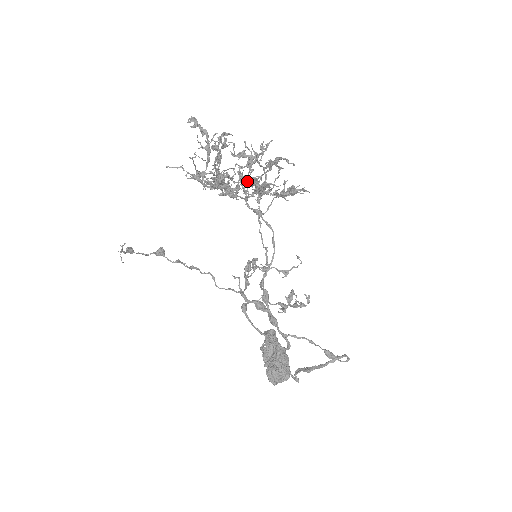
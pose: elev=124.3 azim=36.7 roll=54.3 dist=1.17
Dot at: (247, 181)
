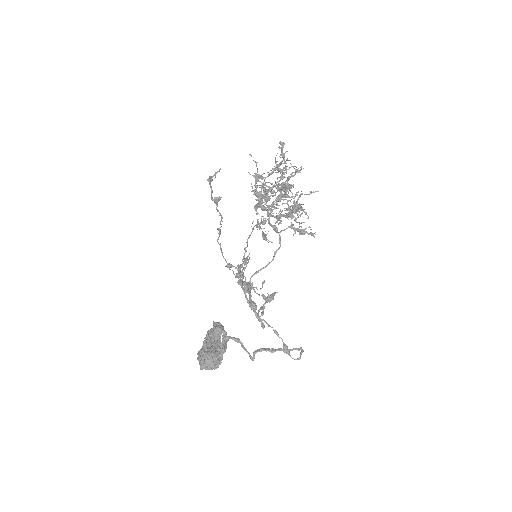
Dot at: (287, 203)
